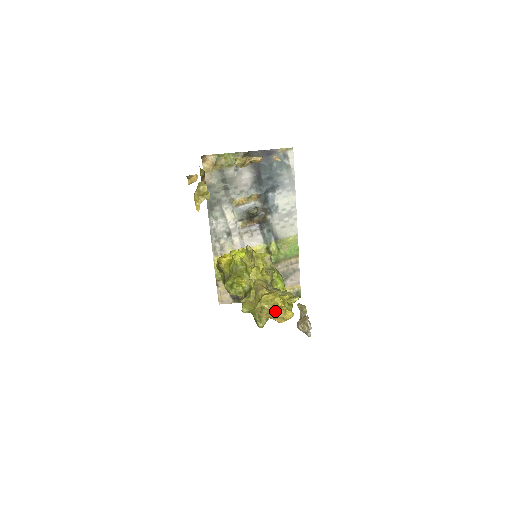
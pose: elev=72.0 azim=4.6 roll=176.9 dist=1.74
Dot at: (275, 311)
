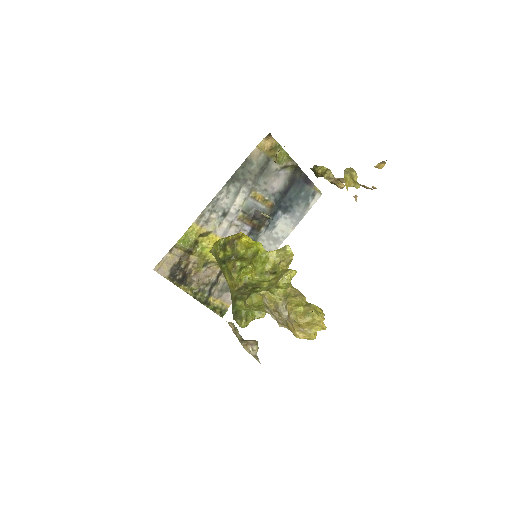
Dot at: (313, 325)
